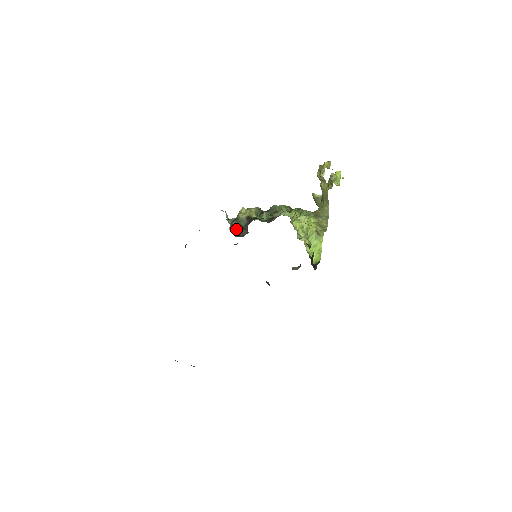
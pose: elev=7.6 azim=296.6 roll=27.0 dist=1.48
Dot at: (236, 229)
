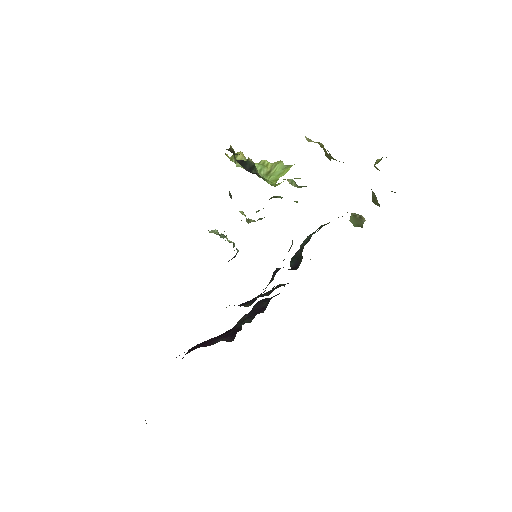
Dot at: occluded
